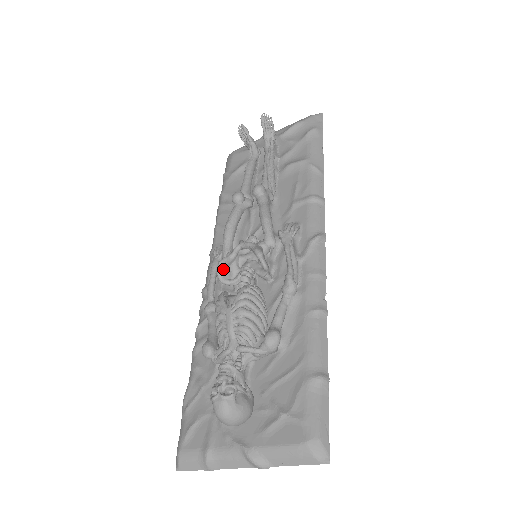
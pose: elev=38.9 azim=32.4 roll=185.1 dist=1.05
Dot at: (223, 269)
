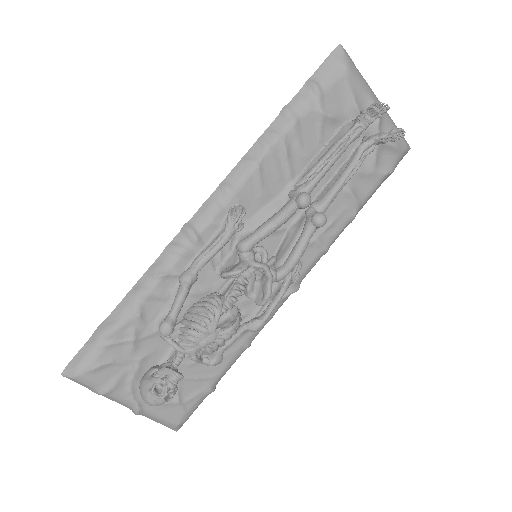
Dot at: (236, 274)
